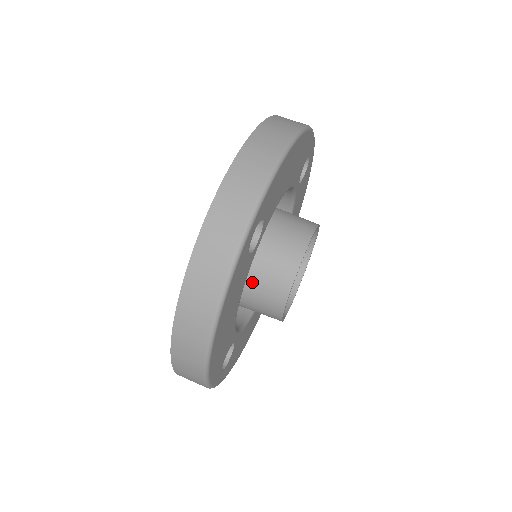
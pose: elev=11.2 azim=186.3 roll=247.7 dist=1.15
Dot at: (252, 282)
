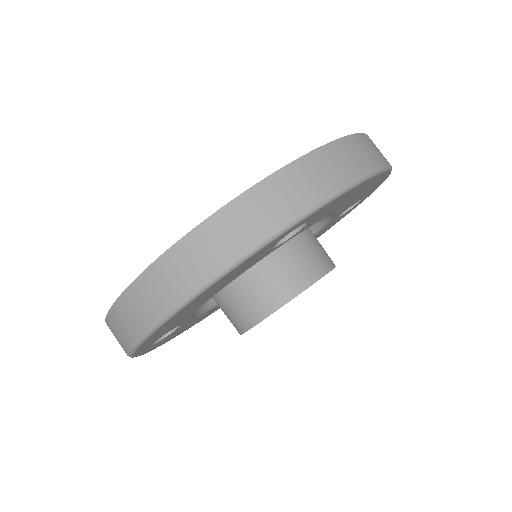
Dot at: (244, 278)
